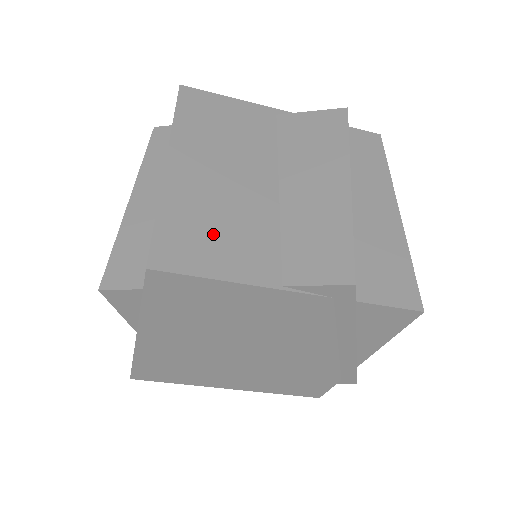
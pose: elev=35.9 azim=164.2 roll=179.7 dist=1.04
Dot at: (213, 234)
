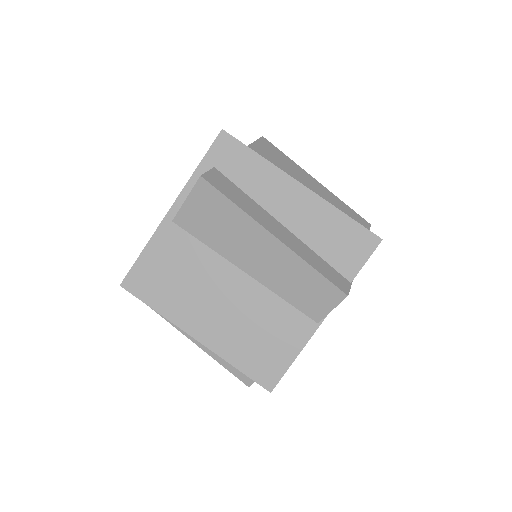
Dot at: (264, 343)
